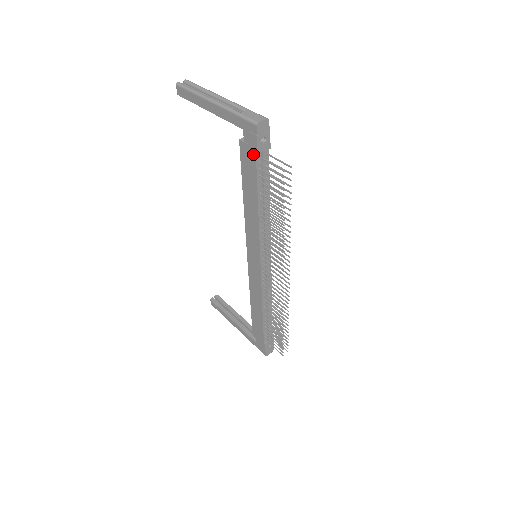
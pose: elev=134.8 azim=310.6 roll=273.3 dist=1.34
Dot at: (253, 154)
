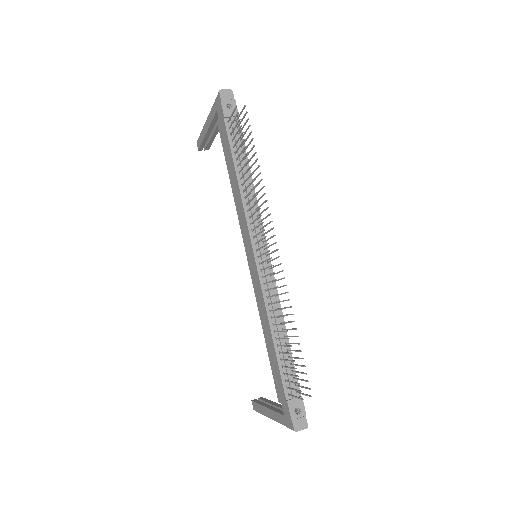
Dot at: (223, 121)
